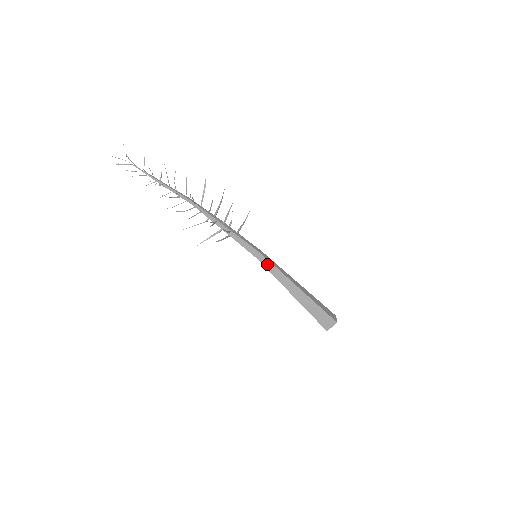
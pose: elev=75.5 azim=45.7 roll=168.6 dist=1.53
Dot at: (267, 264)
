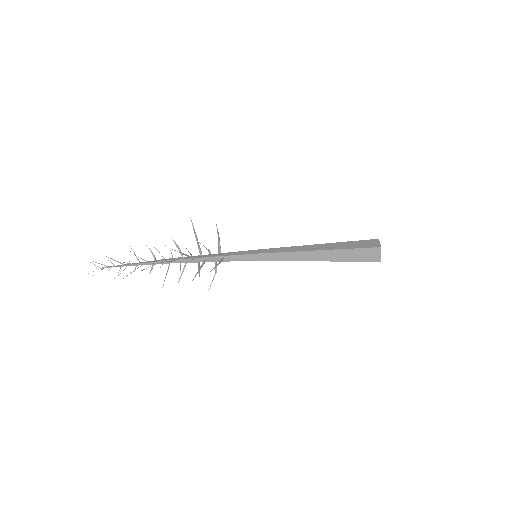
Dot at: (271, 258)
